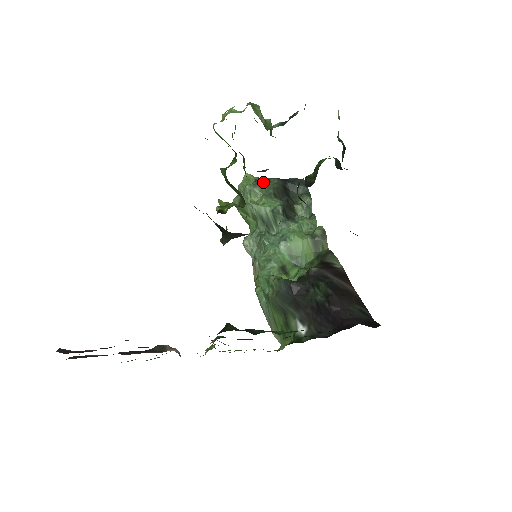
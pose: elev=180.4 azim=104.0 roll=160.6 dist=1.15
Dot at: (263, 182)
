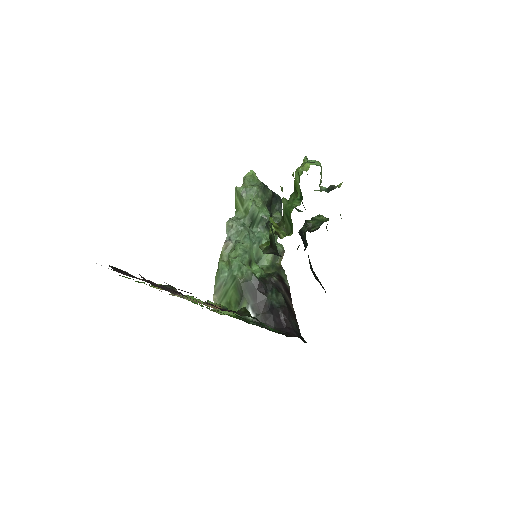
Dot at: (265, 189)
